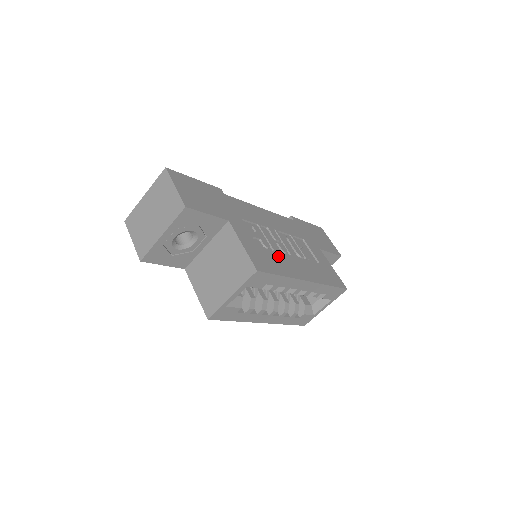
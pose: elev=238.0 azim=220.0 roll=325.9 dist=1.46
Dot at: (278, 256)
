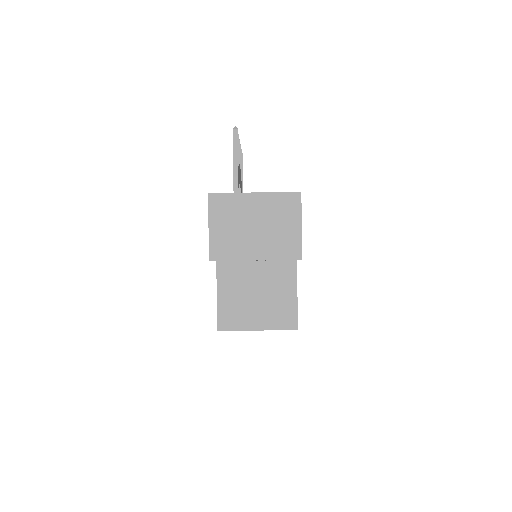
Dot at: occluded
